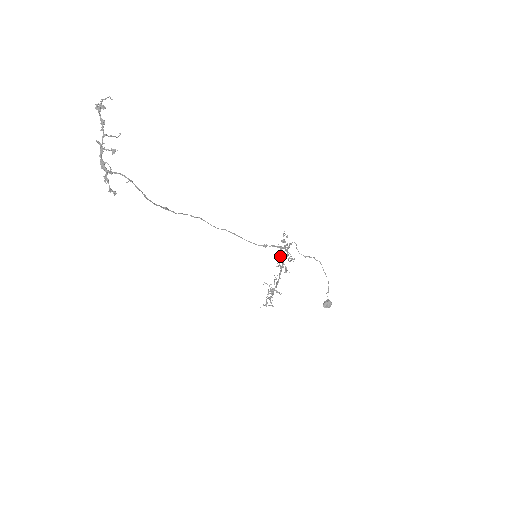
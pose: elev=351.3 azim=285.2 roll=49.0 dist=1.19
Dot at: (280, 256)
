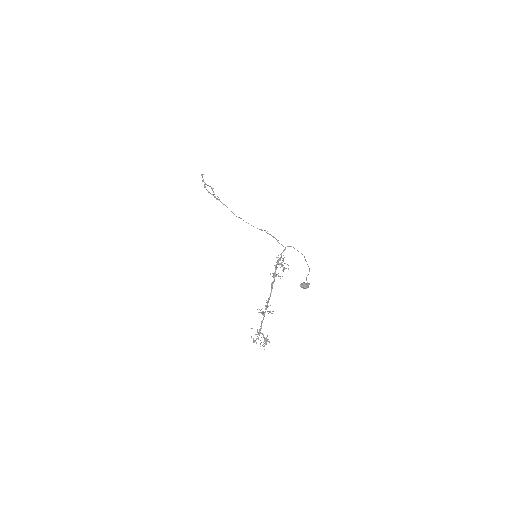
Dot at: occluded
